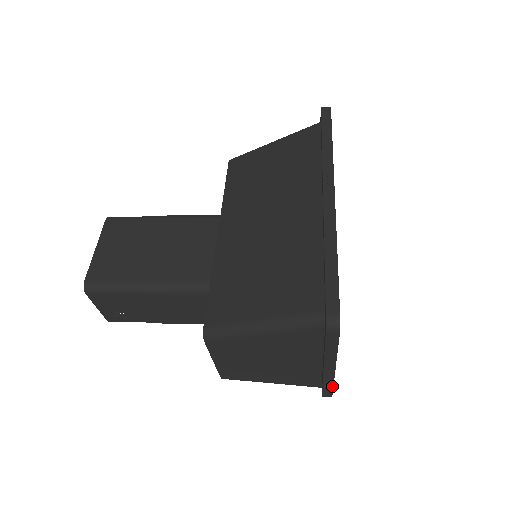
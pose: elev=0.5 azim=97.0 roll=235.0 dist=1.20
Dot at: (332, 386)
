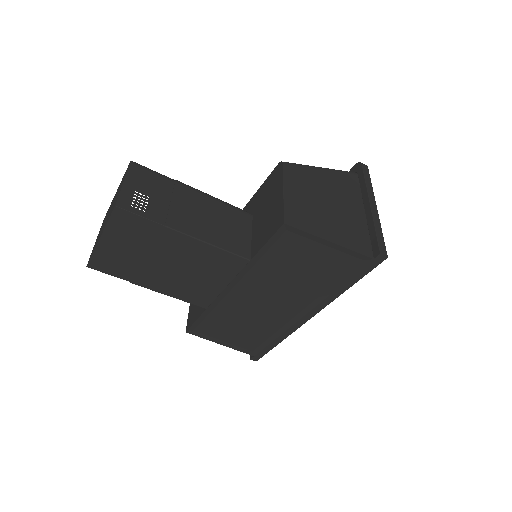
Dot at: (382, 234)
